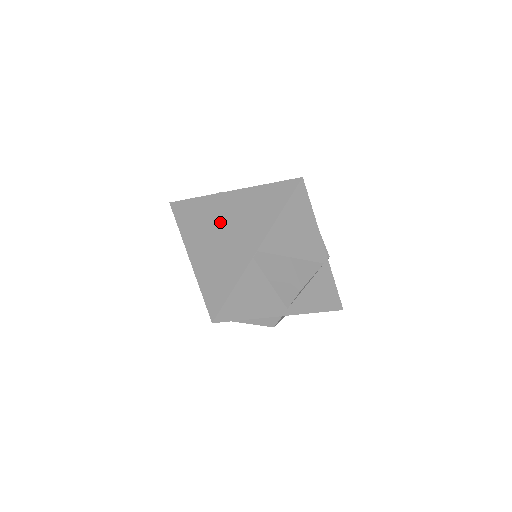
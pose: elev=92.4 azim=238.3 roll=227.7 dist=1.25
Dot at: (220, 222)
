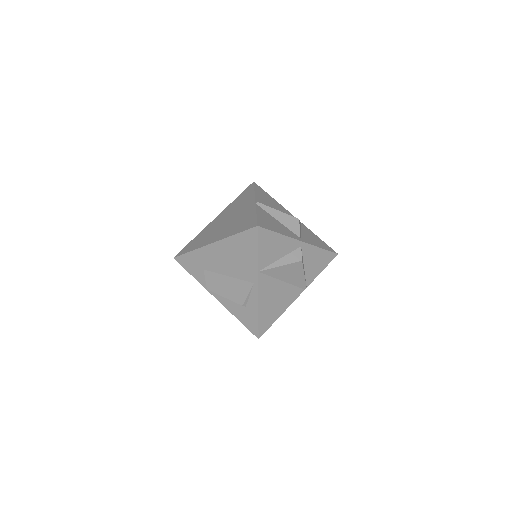
Dot at: (220, 223)
